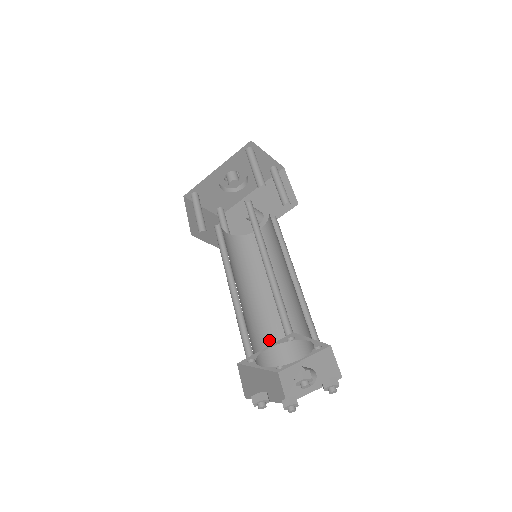
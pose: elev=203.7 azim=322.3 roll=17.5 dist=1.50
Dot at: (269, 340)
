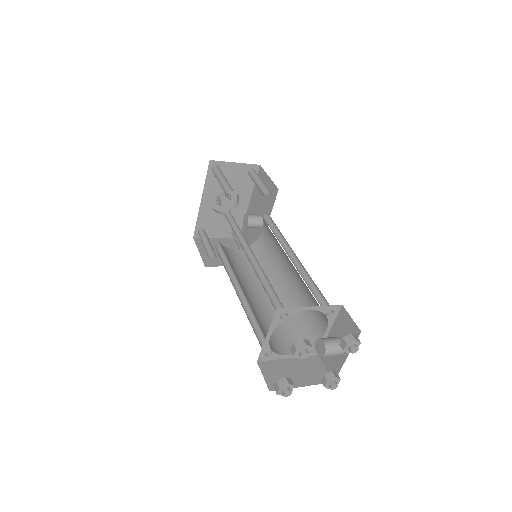
Dot at: (295, 327)
